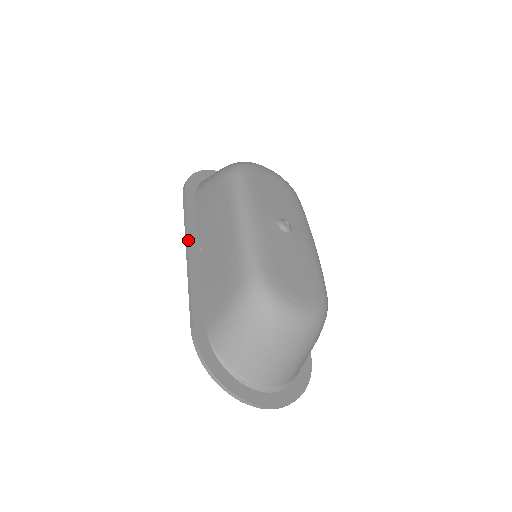
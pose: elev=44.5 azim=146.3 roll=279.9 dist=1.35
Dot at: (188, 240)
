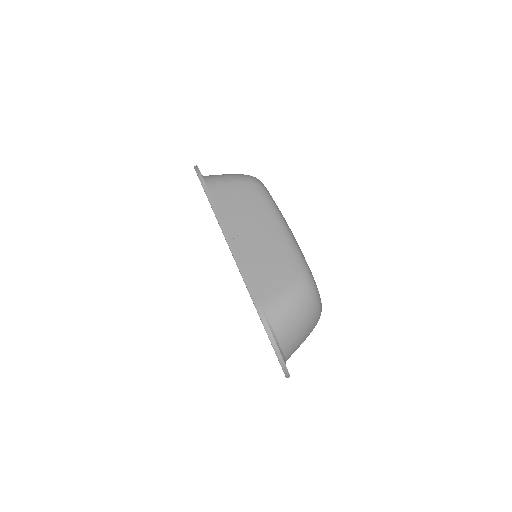
Dot at: (224, 226)
